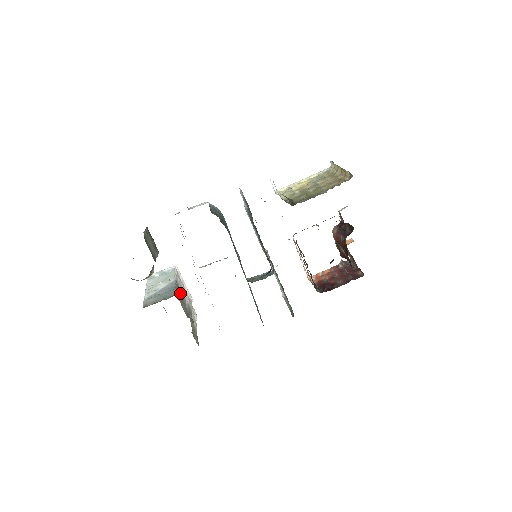
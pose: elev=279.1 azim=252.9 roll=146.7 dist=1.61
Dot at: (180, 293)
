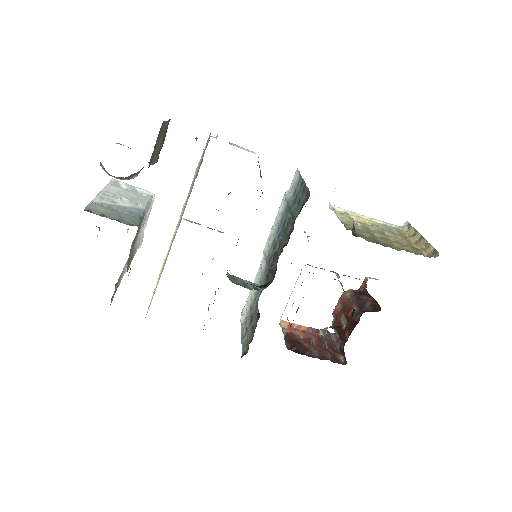
Dot at: occluded
